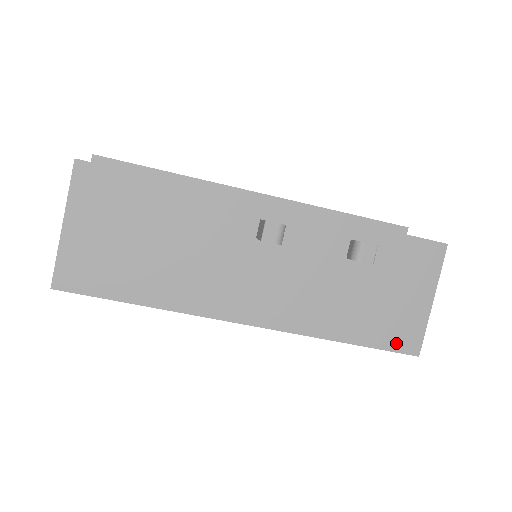
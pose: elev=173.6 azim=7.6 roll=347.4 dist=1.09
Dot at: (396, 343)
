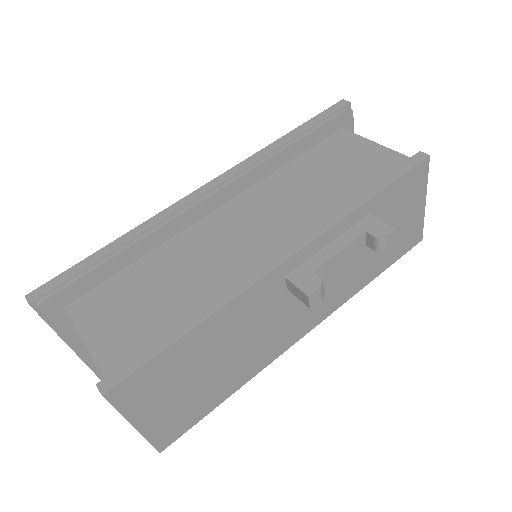
Dot at: (406, 247)
